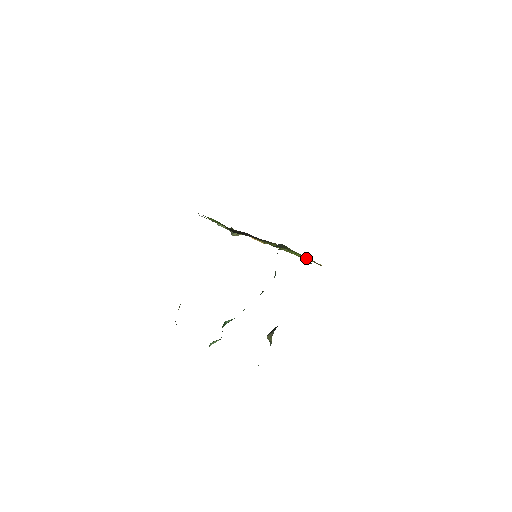
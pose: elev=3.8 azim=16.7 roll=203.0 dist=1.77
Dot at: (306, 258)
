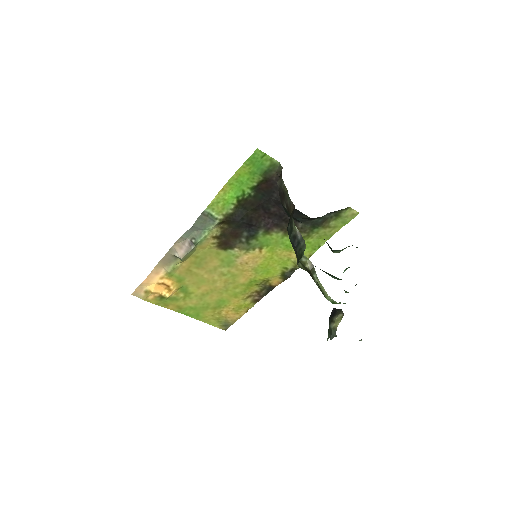
Dot at: (313, 252)
